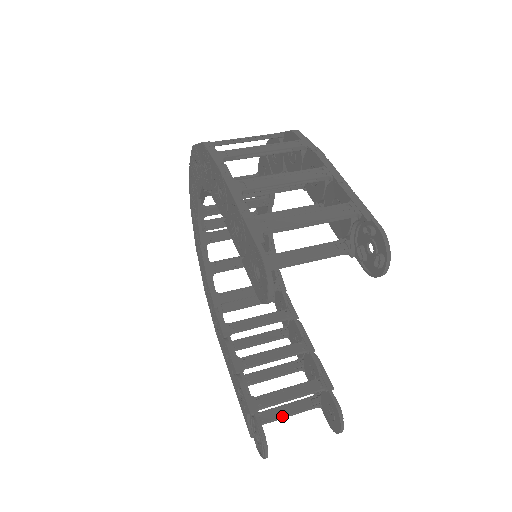
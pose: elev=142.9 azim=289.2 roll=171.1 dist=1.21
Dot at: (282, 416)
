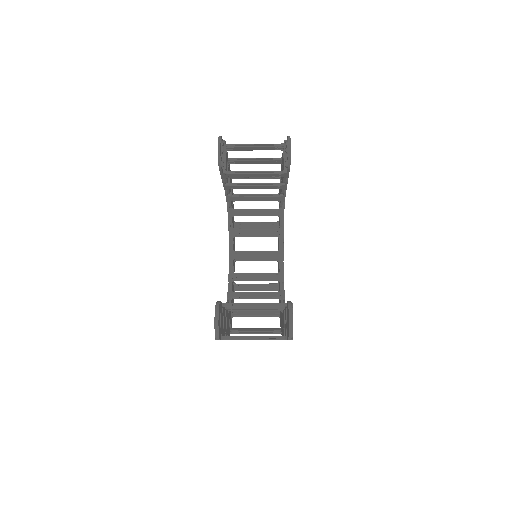
Dot at: (248, 336)
